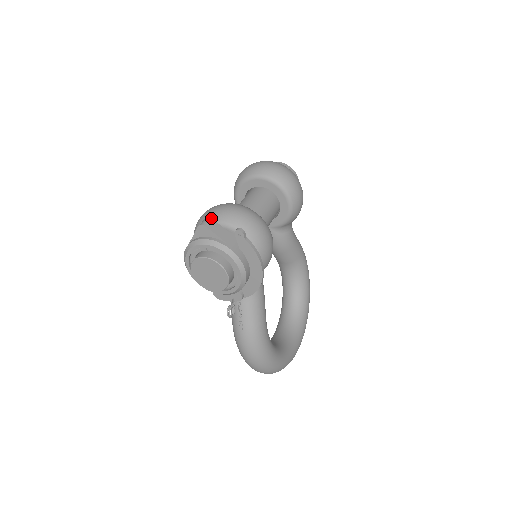
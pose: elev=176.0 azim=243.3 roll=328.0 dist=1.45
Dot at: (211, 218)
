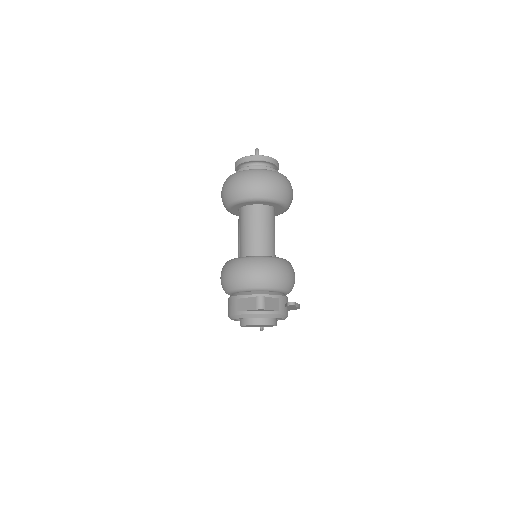
Dot at: (264, 297)
